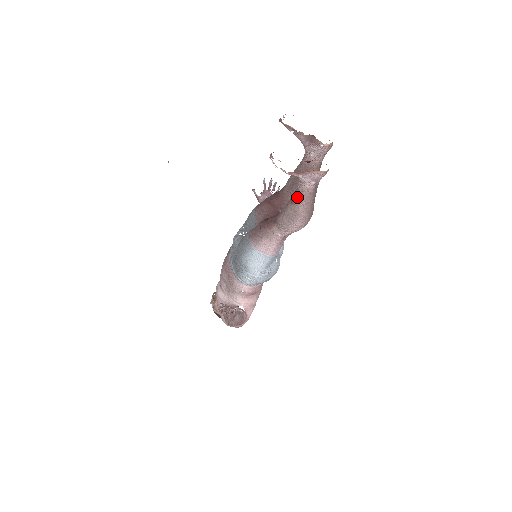
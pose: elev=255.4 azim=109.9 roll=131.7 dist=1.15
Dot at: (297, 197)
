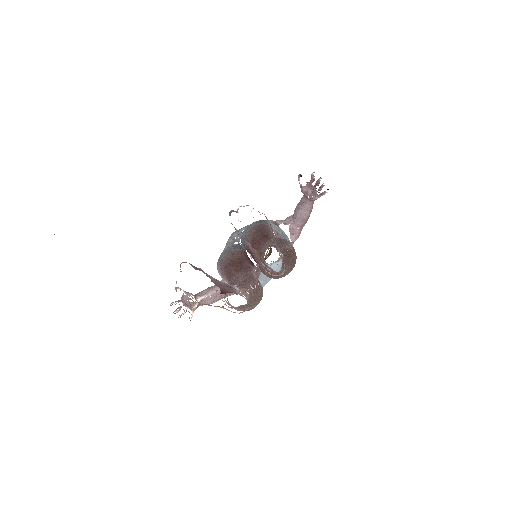
Dot at: (225, 297)
